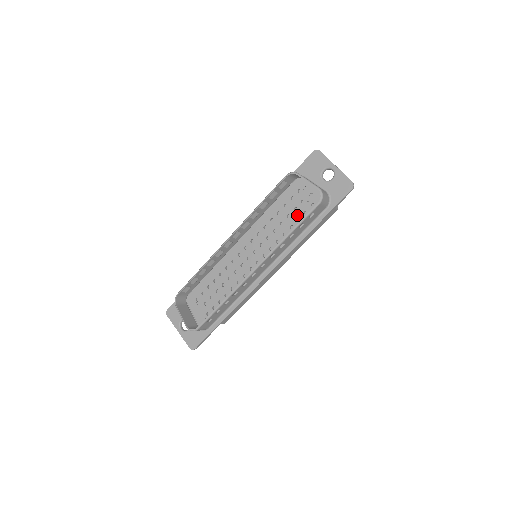
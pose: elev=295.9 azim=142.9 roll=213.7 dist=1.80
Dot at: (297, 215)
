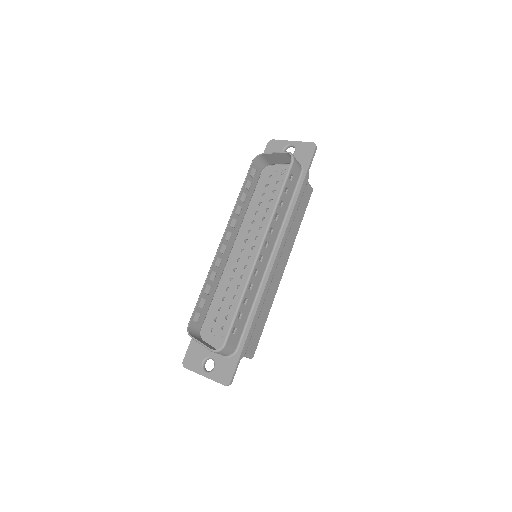
Dot at: occluded
